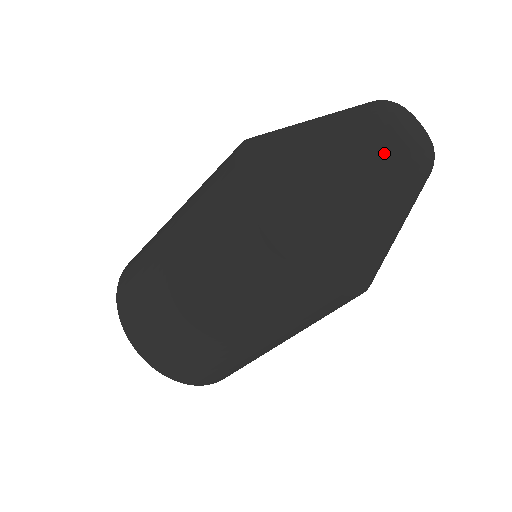
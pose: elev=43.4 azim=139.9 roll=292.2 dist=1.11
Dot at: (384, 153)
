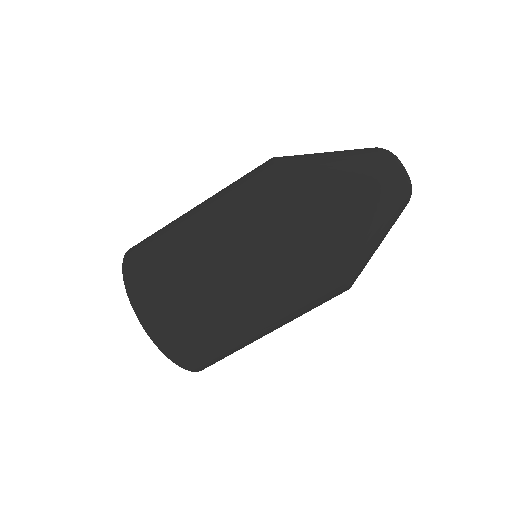
Dot at: (383, 167)
